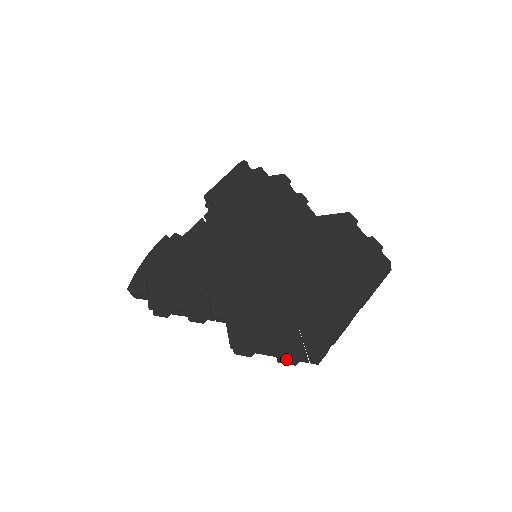
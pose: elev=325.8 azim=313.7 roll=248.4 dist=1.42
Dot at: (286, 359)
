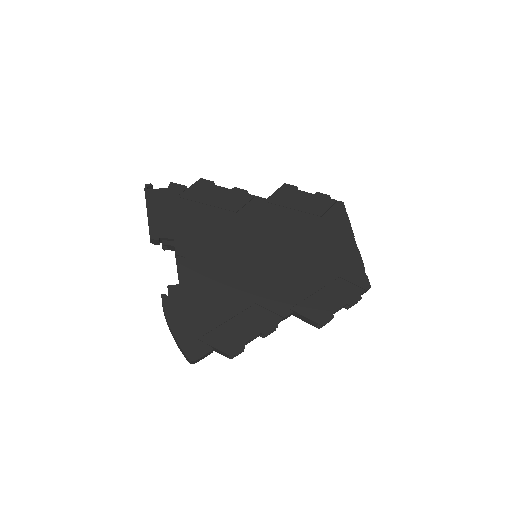
Dot at: occluded
